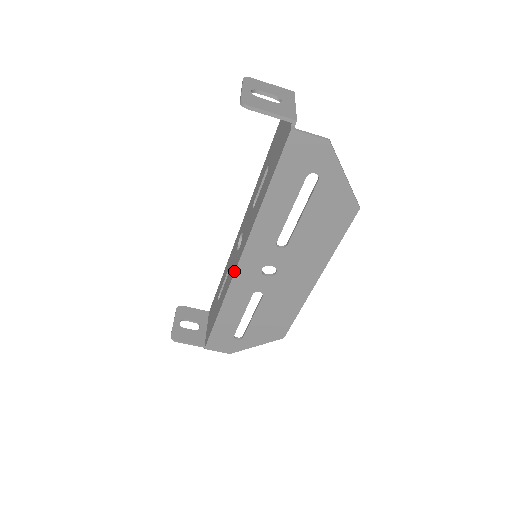
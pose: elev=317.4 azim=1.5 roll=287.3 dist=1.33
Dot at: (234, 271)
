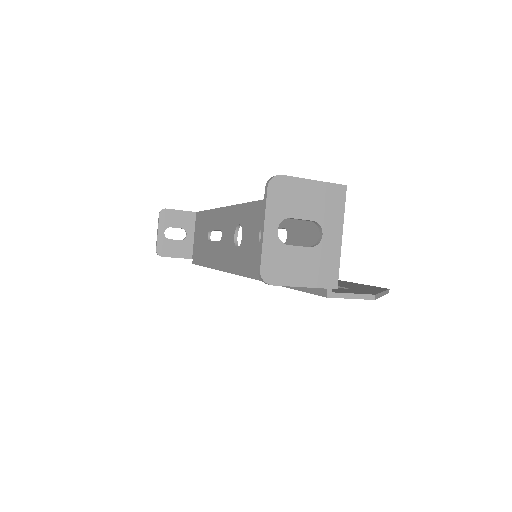
Dot at: (229, 270)
